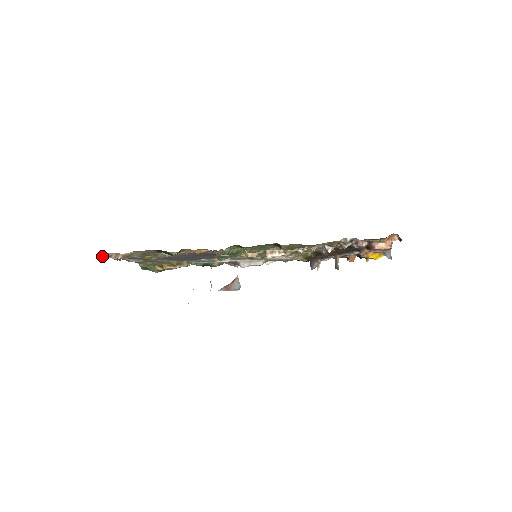
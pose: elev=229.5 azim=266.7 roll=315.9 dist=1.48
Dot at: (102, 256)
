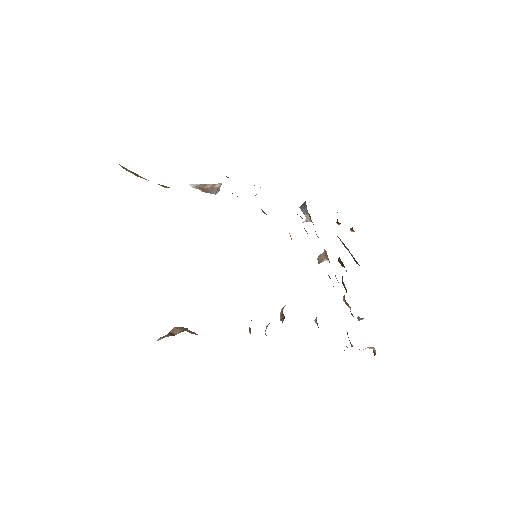
Dot at: occluded
